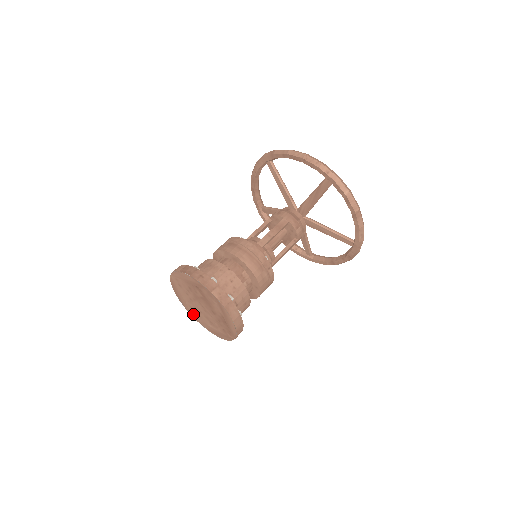
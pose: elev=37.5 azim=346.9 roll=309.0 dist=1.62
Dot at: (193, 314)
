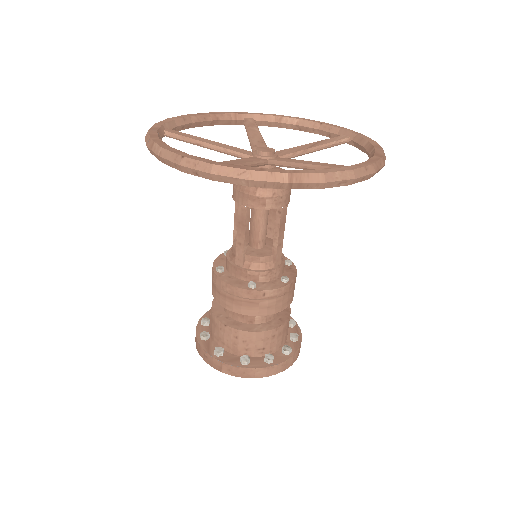
Dot at: occluded
